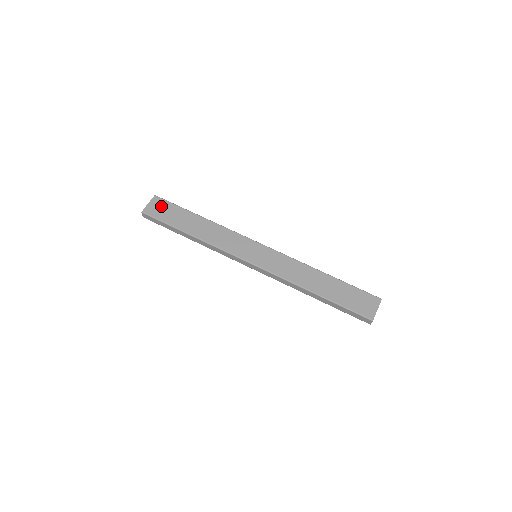
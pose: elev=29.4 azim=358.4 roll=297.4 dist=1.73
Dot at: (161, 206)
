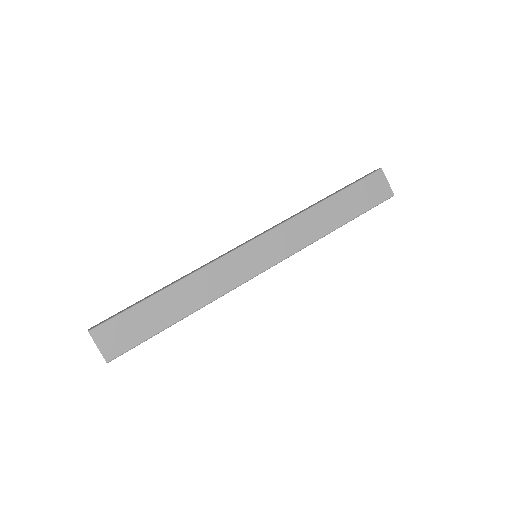
Dot at: (114, 333)
